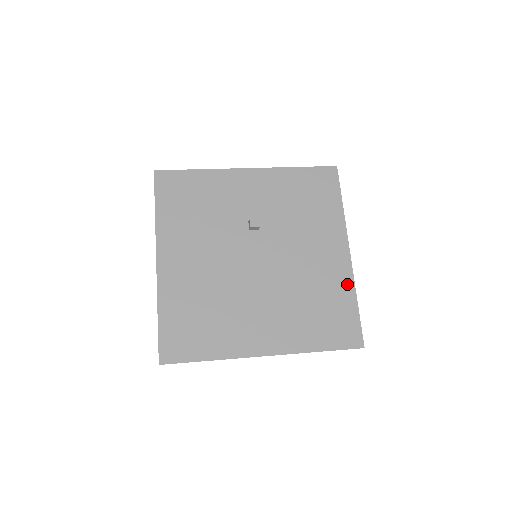
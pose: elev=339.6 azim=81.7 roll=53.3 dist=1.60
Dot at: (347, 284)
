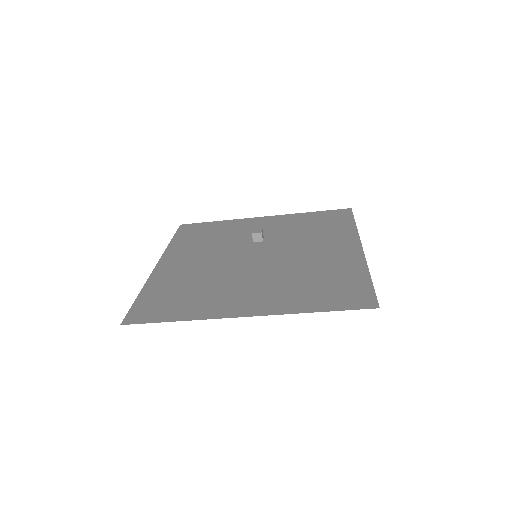
Dot at: (358, 266)
